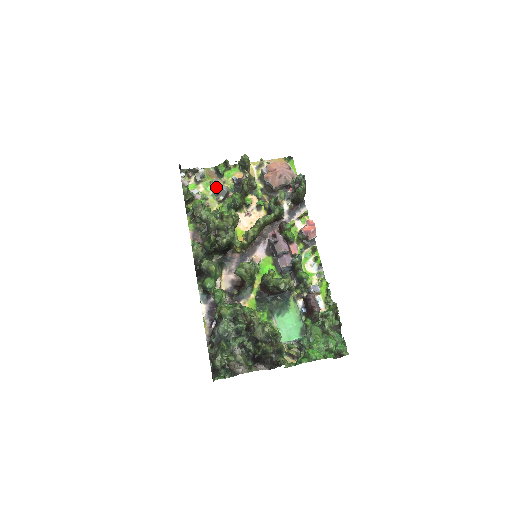
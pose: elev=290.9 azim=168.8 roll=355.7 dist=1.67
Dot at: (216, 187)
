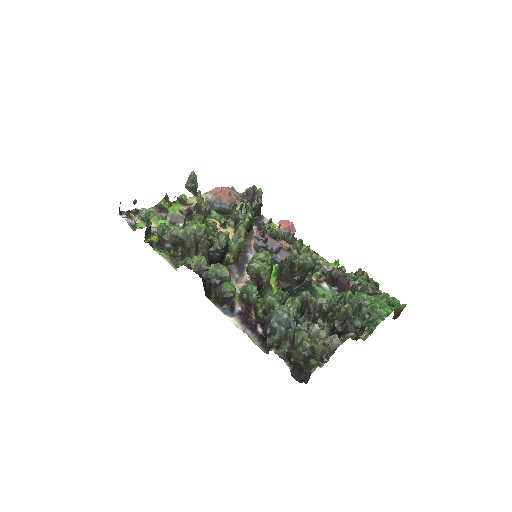
Dot at: (167, 220)
